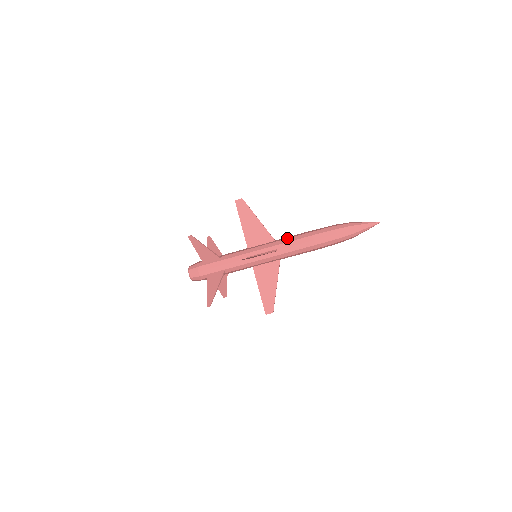
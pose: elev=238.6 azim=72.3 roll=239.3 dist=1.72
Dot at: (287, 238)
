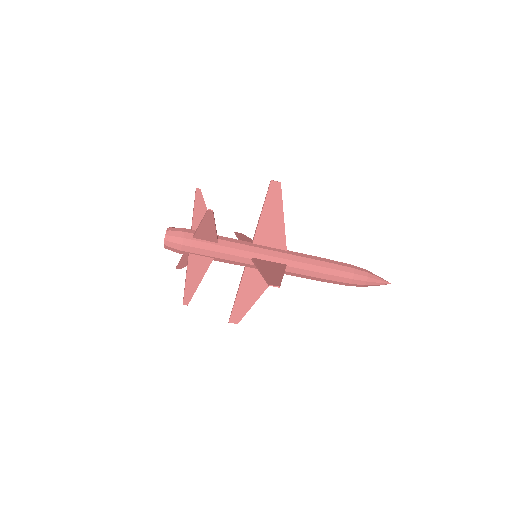
Dot at: (302, 256)
